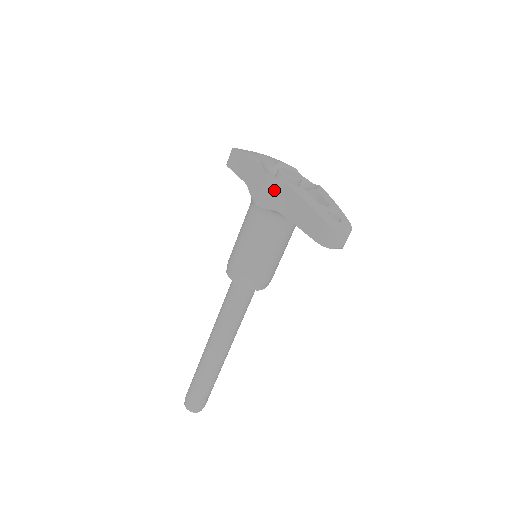
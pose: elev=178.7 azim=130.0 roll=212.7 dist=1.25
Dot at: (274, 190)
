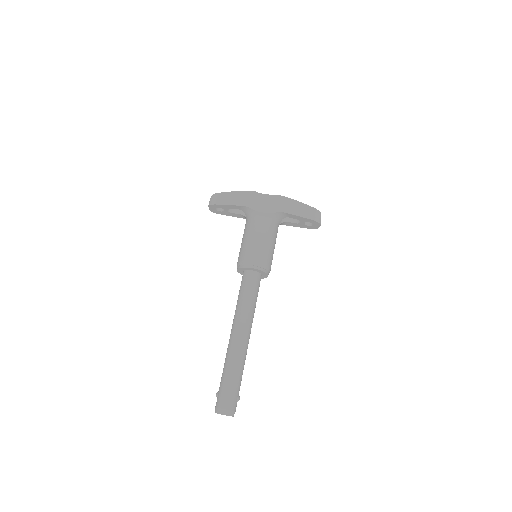
Dot at: (275, 201)
